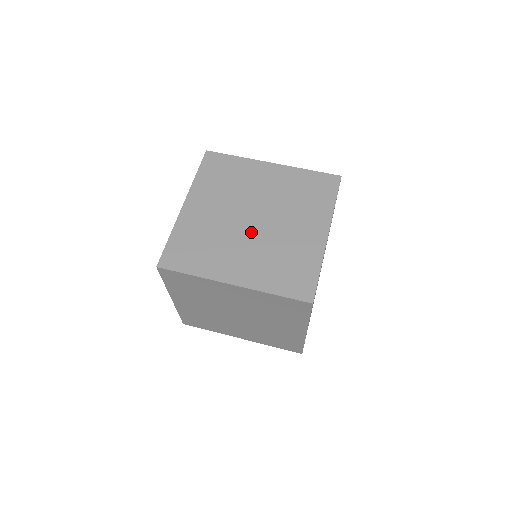
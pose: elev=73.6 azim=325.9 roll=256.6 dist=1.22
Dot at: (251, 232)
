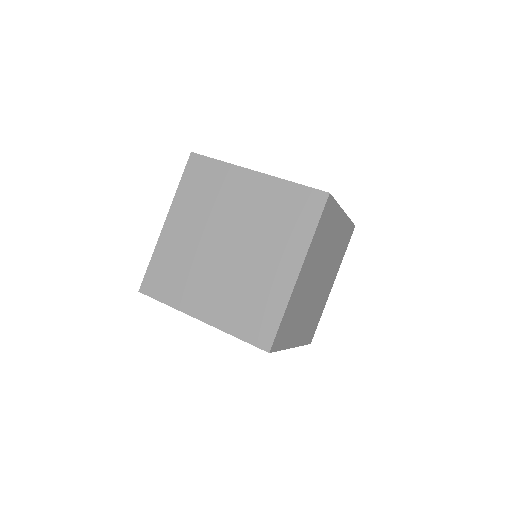
Dot at: (223, 262)
